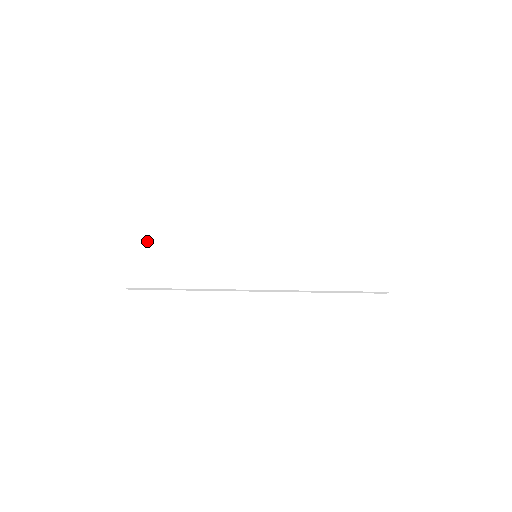
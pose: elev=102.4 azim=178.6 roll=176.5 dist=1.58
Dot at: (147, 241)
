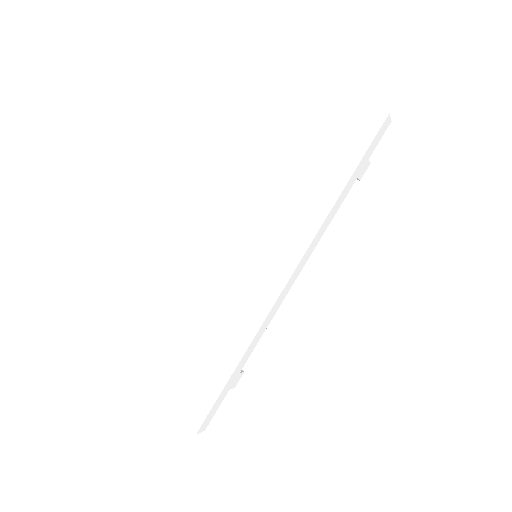
Dot at: (163, 371)
